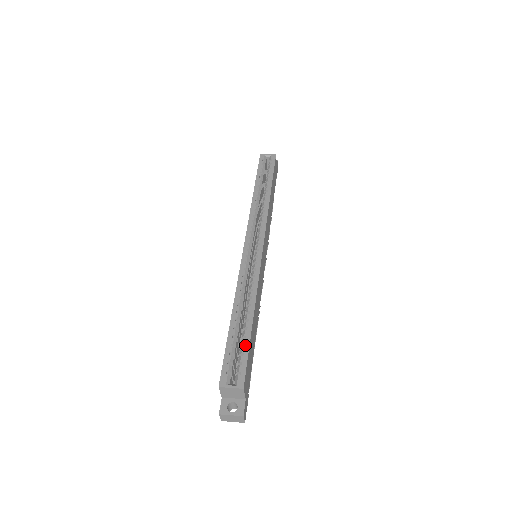
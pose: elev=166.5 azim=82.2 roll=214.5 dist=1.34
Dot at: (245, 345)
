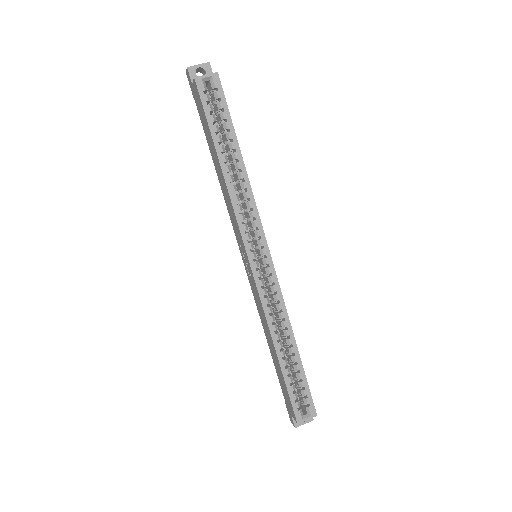
Dot at: (303, 379)
